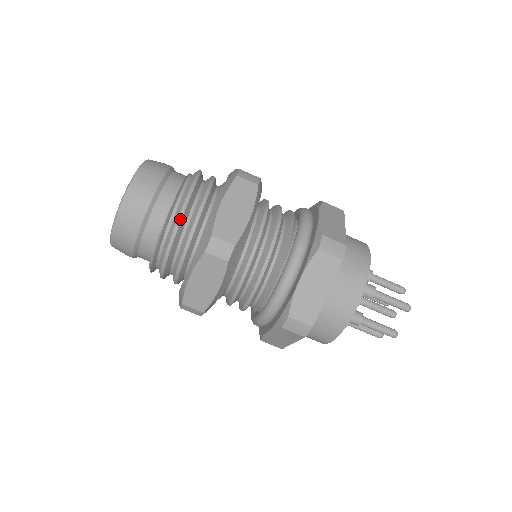
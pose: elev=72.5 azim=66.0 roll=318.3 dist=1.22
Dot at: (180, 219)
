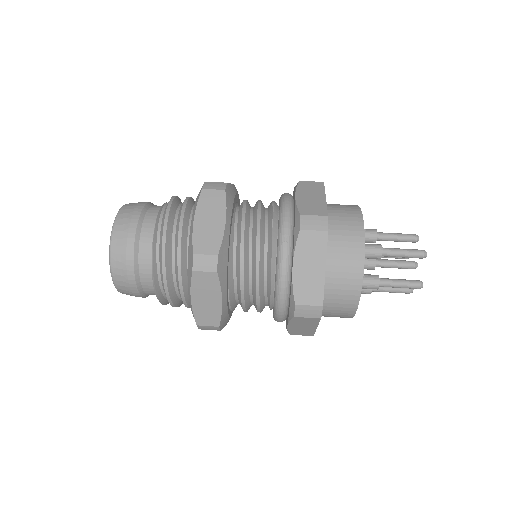
Dot at: (164, 248)
